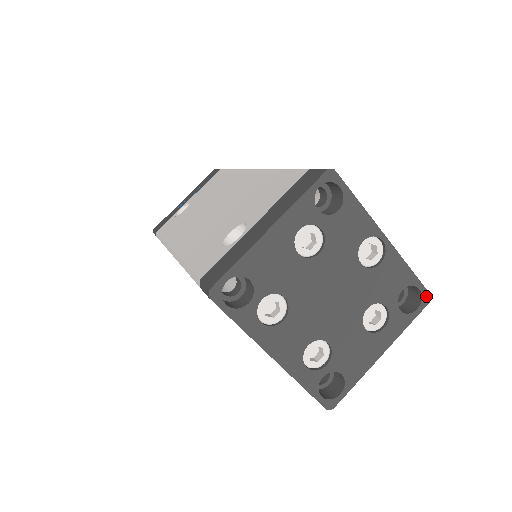
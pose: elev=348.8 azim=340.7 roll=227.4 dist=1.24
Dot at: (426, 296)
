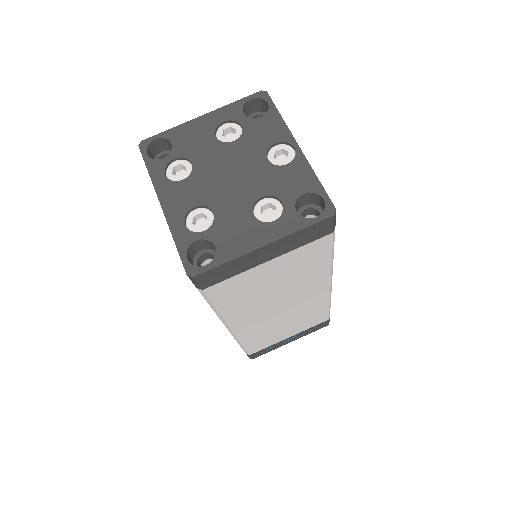
Dot at: (330, 208)
